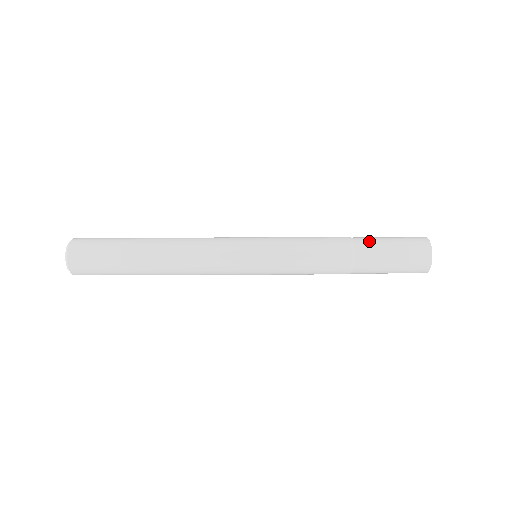
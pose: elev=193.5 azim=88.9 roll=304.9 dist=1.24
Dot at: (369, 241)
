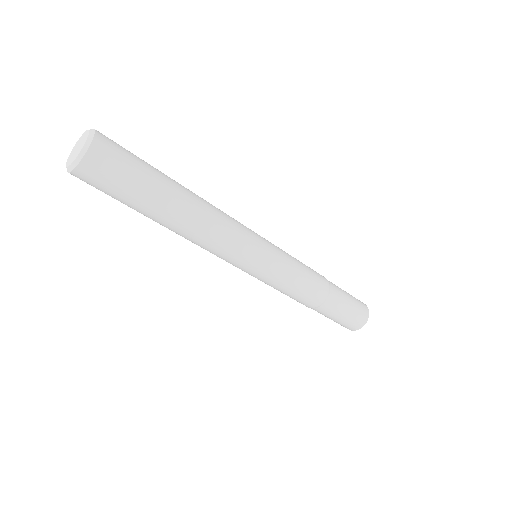
Dot at: (338, 289)
